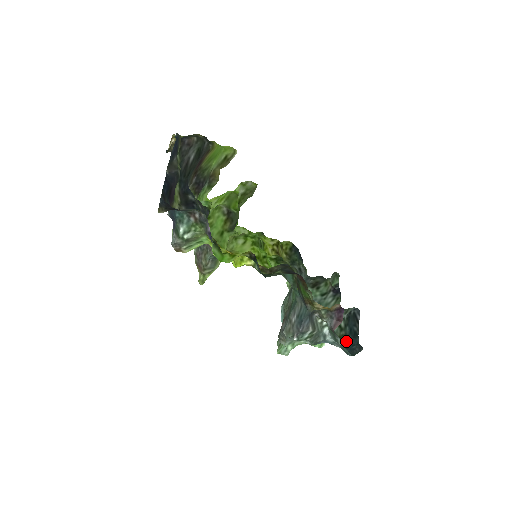
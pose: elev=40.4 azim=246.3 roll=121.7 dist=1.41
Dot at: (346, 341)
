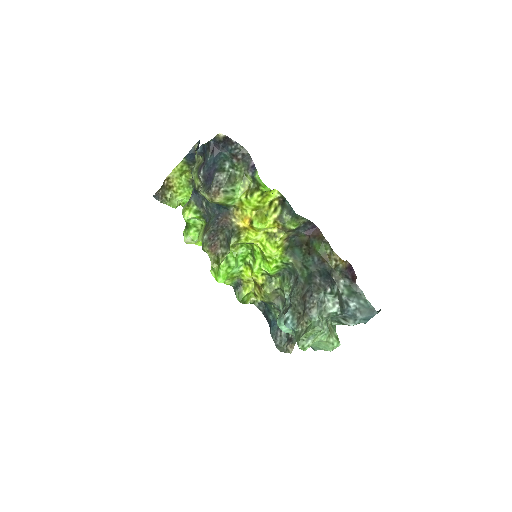
Dot at: occluded
